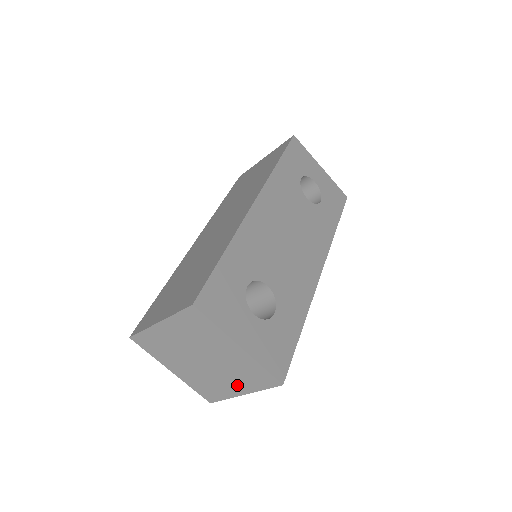
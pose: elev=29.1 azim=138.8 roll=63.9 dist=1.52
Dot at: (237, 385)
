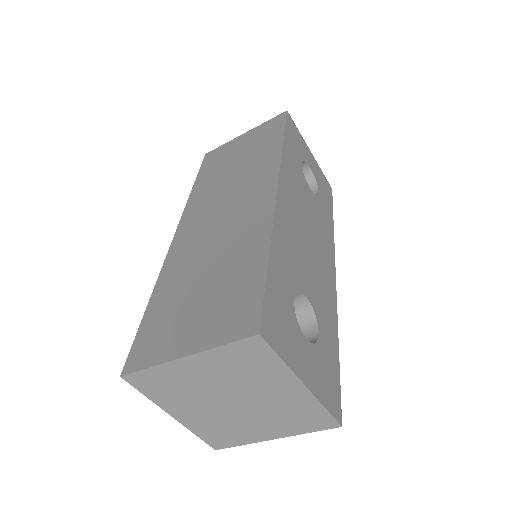
Dot at: (271, 429)
